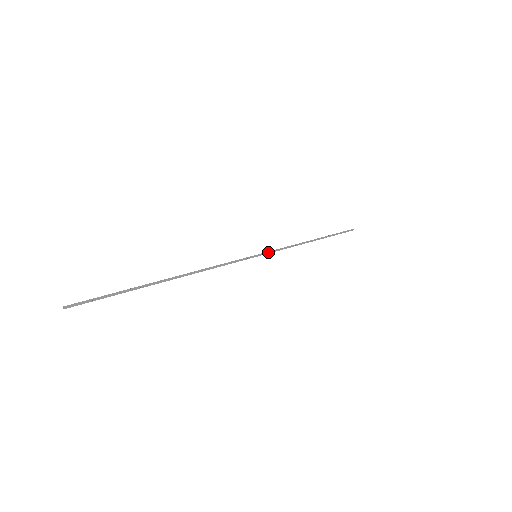
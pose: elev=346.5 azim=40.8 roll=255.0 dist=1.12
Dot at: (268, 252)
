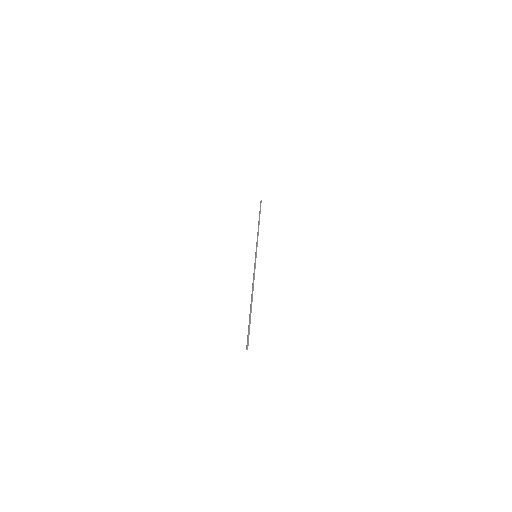
Dot at: occluded
